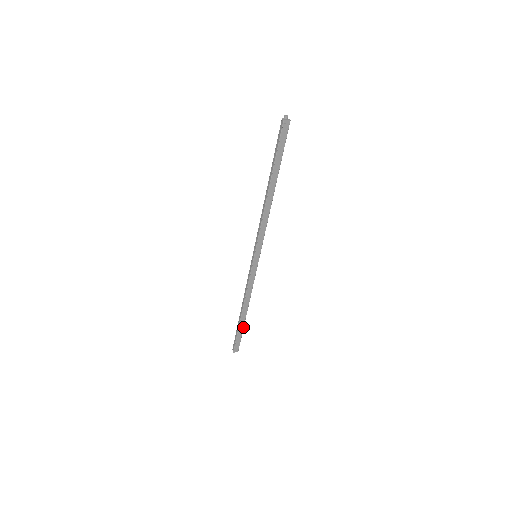
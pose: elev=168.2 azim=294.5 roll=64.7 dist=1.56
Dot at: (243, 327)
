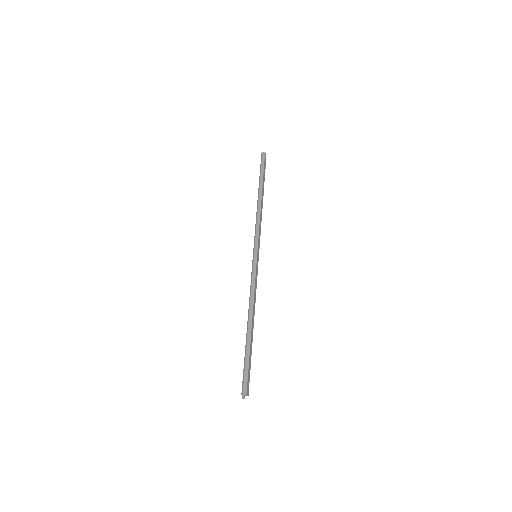
Dot at: (251, 350)
